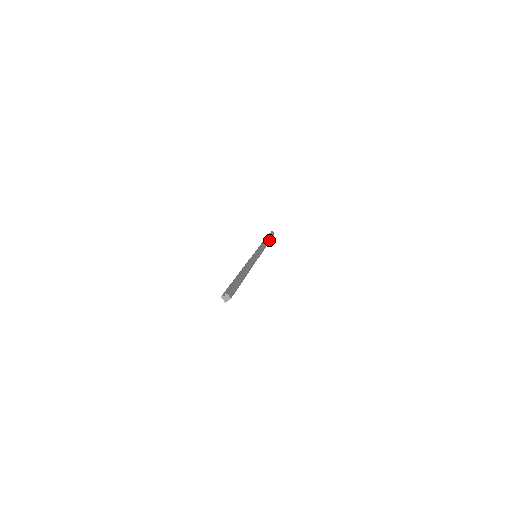
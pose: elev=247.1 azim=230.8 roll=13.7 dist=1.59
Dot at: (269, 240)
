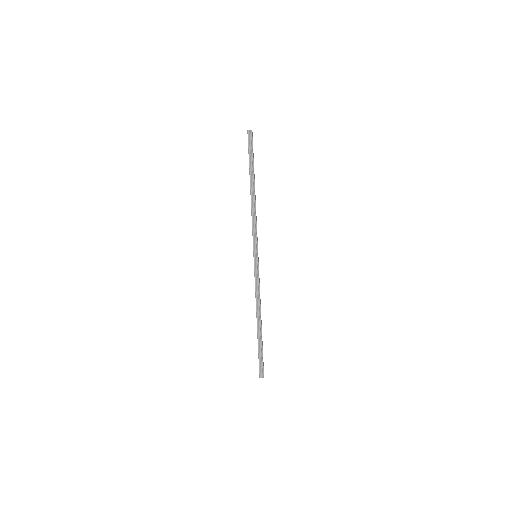
Dot at: occluded
